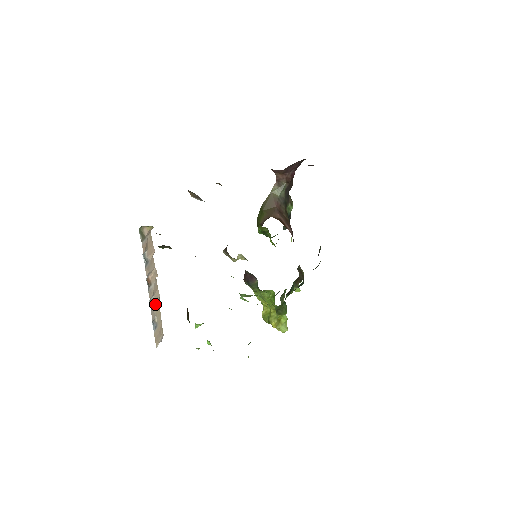
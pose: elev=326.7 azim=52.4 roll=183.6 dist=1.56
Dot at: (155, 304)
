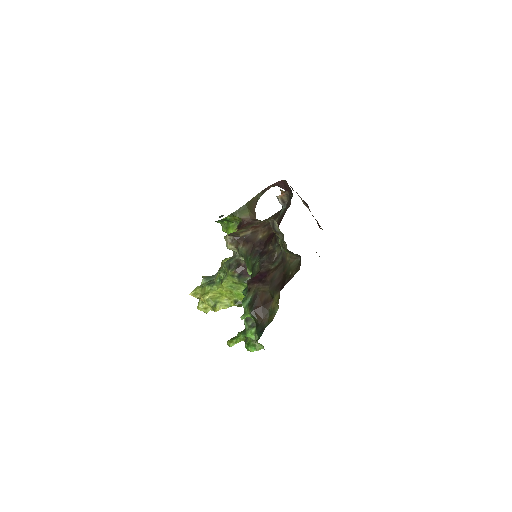
Dot at: occluded
